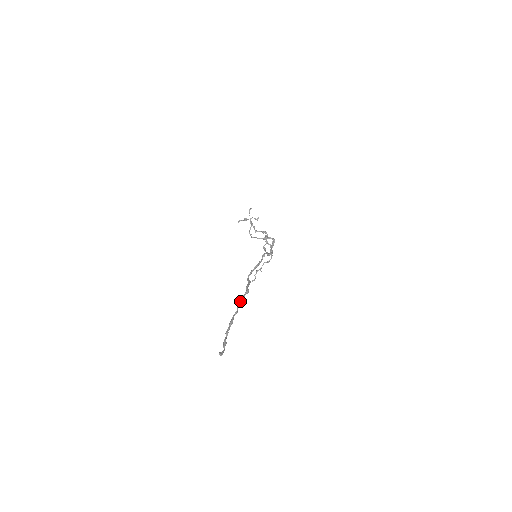
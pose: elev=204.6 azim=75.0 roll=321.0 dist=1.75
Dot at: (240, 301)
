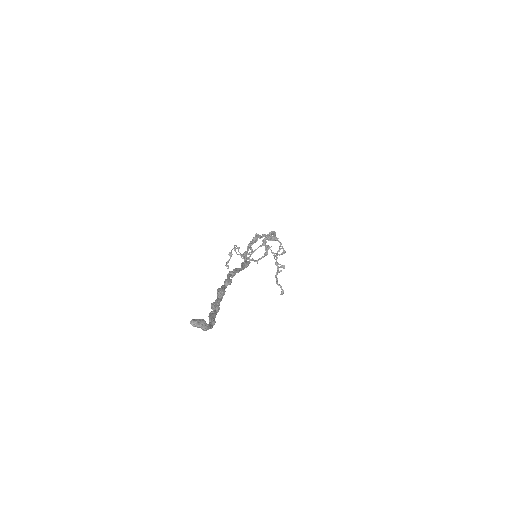
Dot at: (232, 273)
